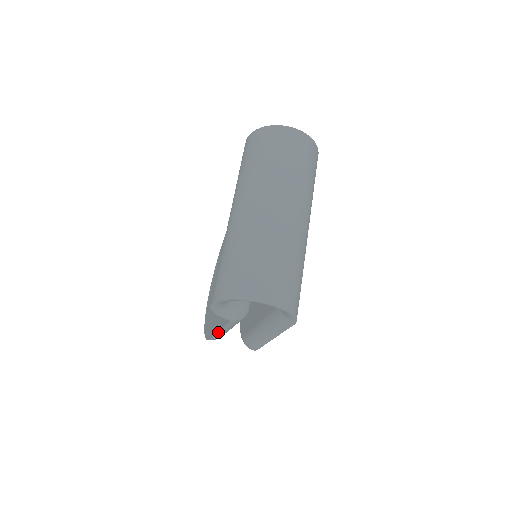
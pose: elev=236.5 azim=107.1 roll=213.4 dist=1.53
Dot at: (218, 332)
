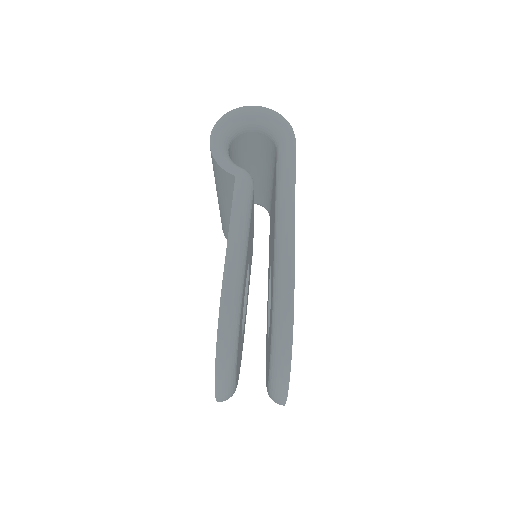
Dot at: (228, 235)
